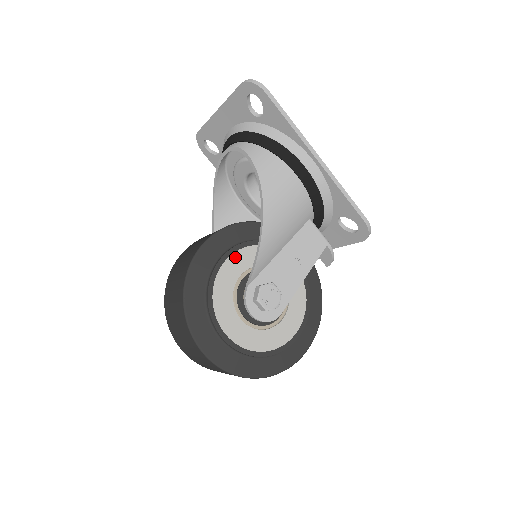
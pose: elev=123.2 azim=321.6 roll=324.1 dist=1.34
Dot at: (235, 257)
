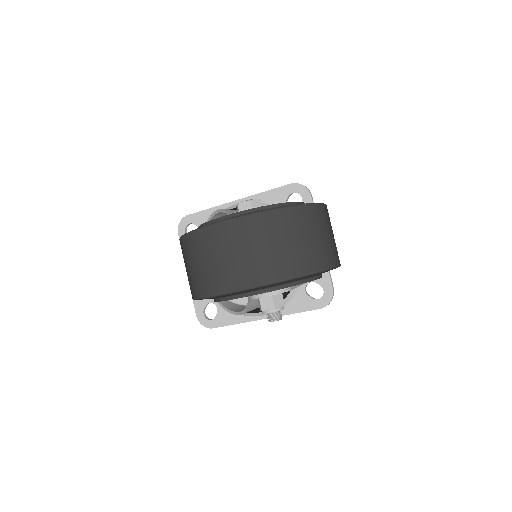
Dot at: occluded
